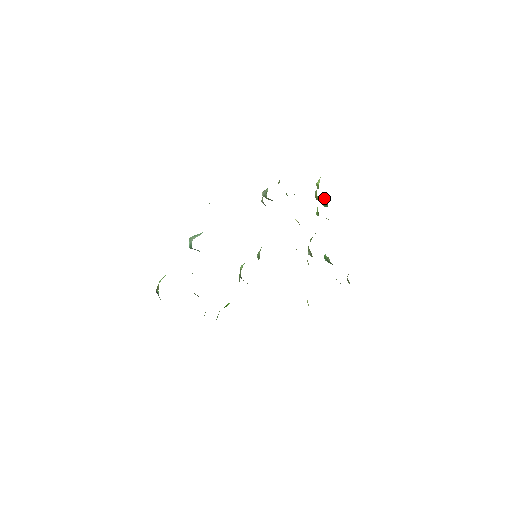
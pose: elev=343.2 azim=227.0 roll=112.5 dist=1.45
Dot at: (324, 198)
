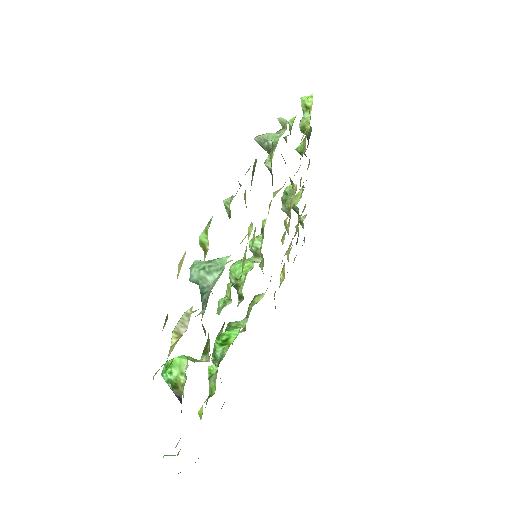
Dot at: occluded
